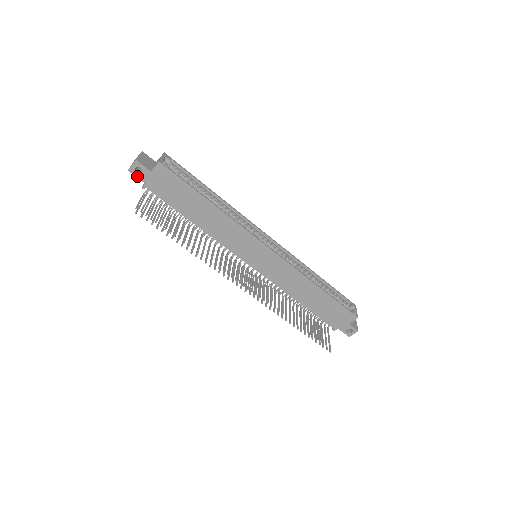
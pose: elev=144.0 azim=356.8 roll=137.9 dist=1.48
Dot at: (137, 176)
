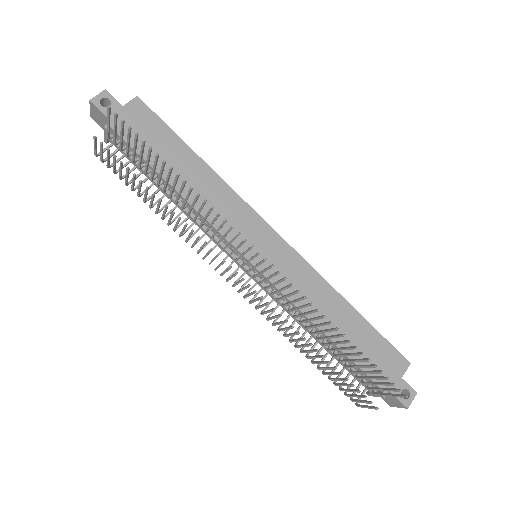
Dot at: (101, 110)
